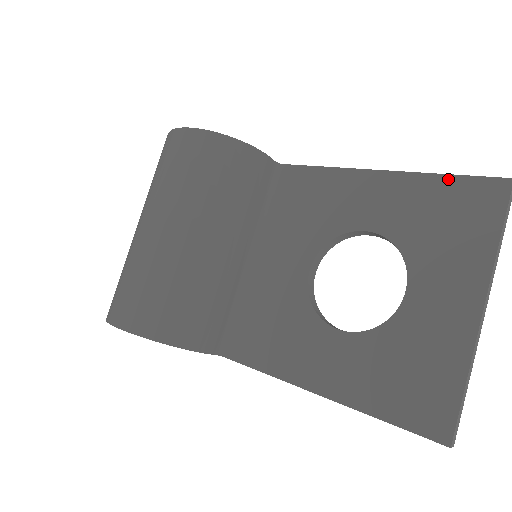
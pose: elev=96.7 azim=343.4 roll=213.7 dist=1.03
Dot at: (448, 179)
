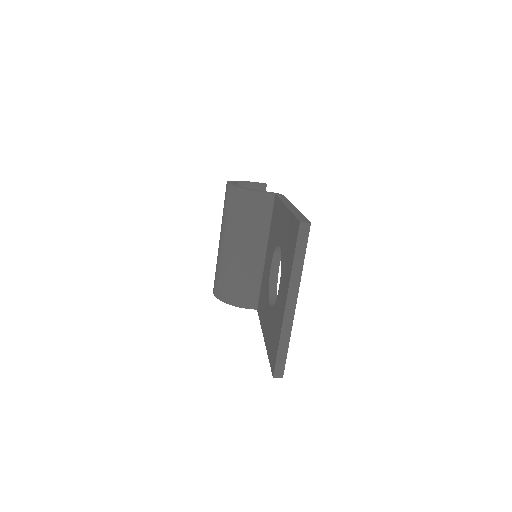
Dot at: (292, 217)
